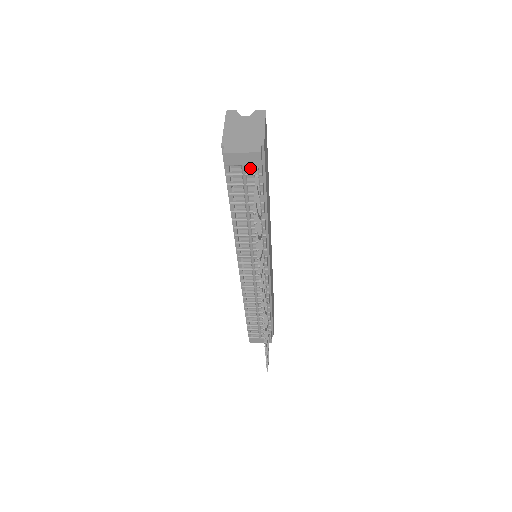
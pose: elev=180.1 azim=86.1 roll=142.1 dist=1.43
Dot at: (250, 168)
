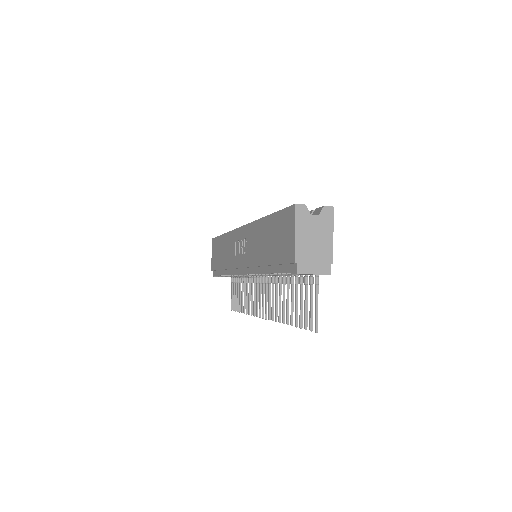
Dot at: occluded
